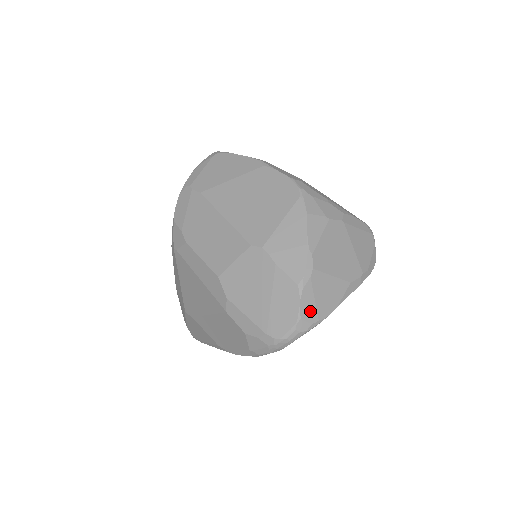
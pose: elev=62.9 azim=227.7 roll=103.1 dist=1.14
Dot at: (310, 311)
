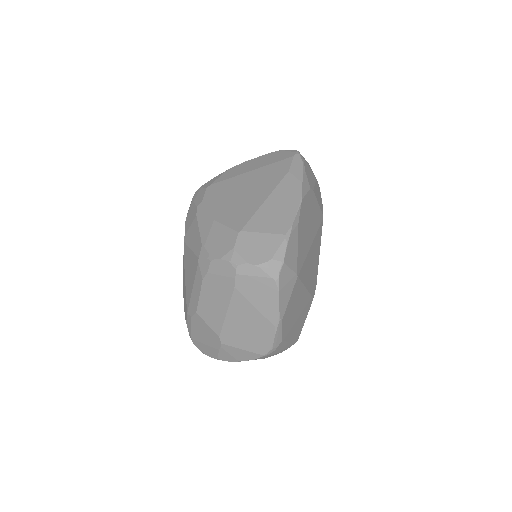
Dot at: occluded
